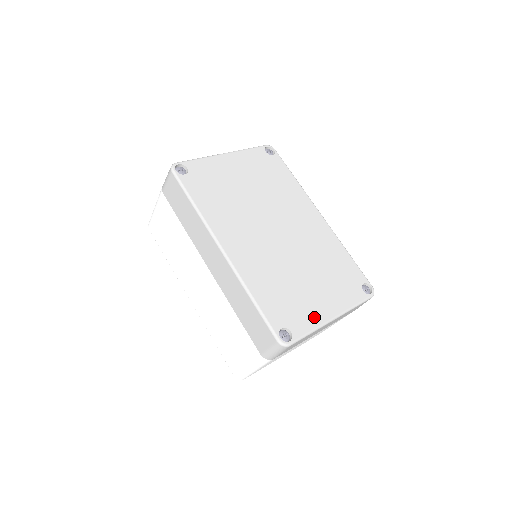
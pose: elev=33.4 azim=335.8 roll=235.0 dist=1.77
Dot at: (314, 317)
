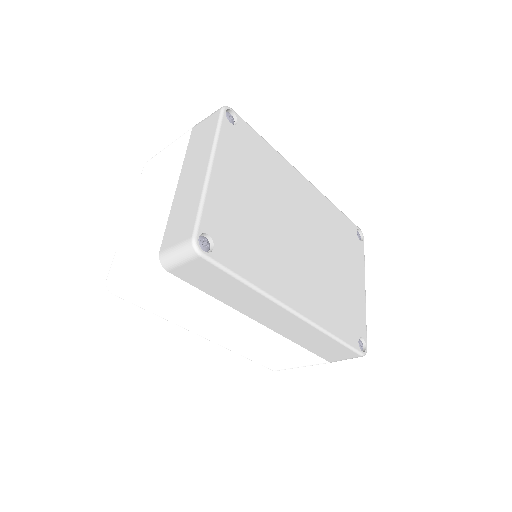
Dot at: (361, 305)
